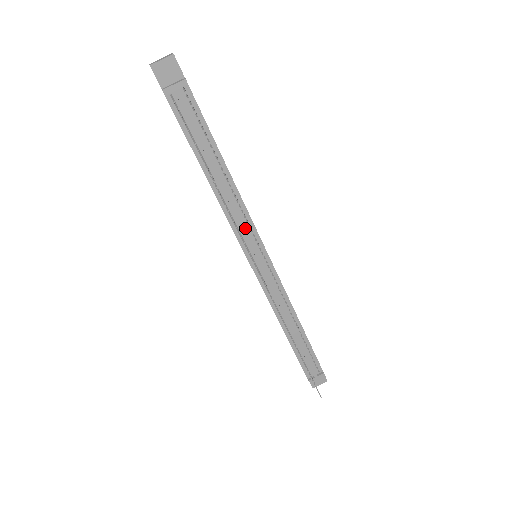
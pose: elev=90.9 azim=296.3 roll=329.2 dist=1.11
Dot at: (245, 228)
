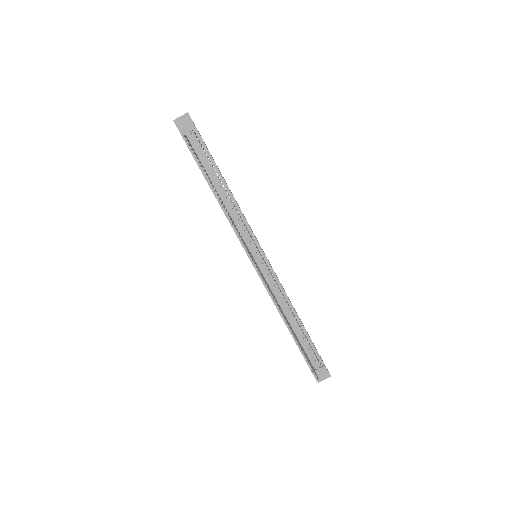
Dot at: (243, 230)
